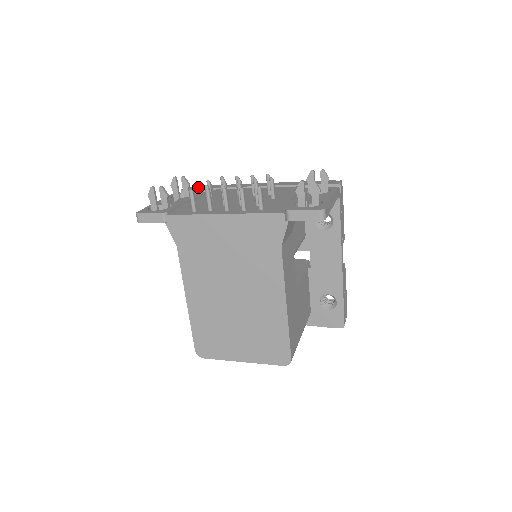
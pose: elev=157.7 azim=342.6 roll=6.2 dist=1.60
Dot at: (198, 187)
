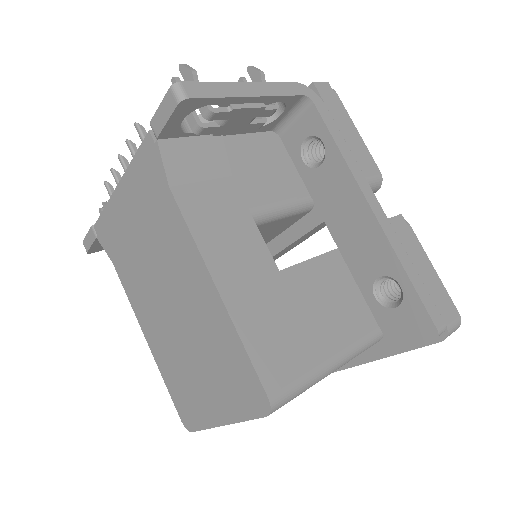
Dot at: occluded
